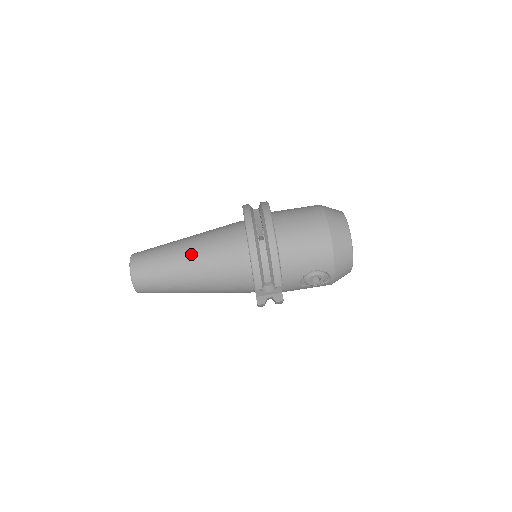
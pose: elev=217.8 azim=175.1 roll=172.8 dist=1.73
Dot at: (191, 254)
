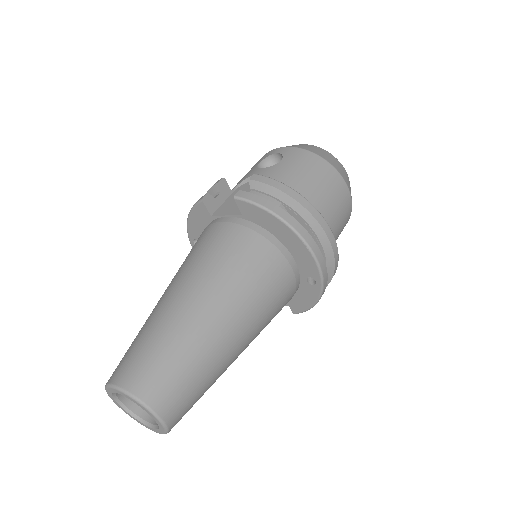
Dot at: (246, 338)
